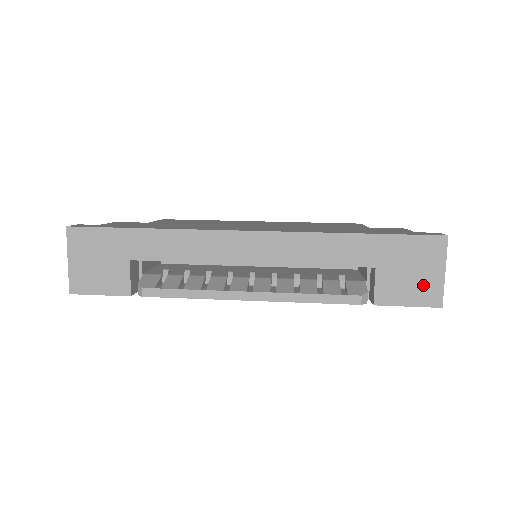
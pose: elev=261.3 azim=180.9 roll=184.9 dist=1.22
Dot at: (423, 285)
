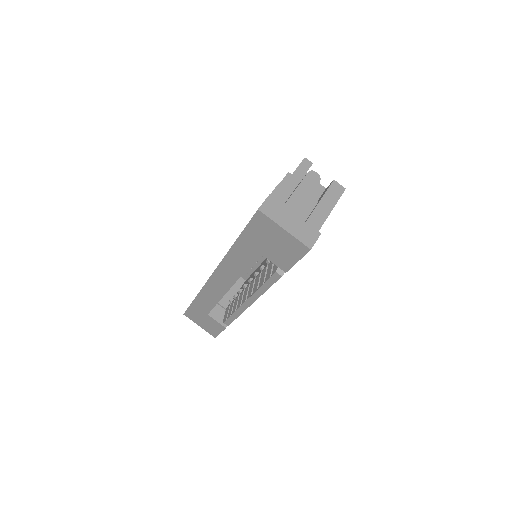
Dot at: (287, 245)
